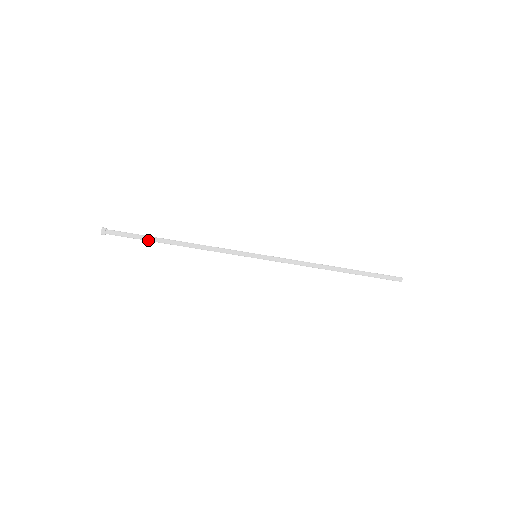
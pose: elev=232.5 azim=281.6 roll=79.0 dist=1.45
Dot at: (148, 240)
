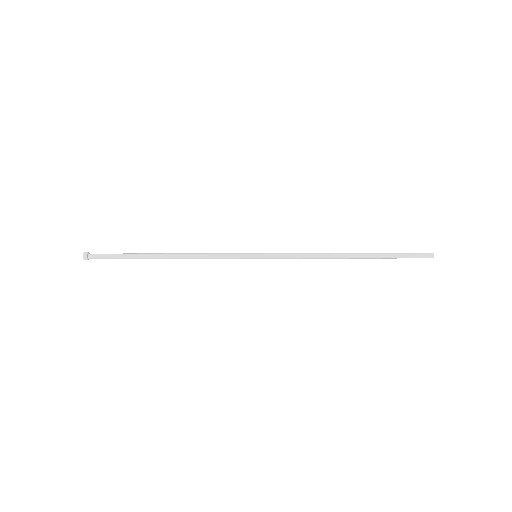
Dot at: (134, 257)
